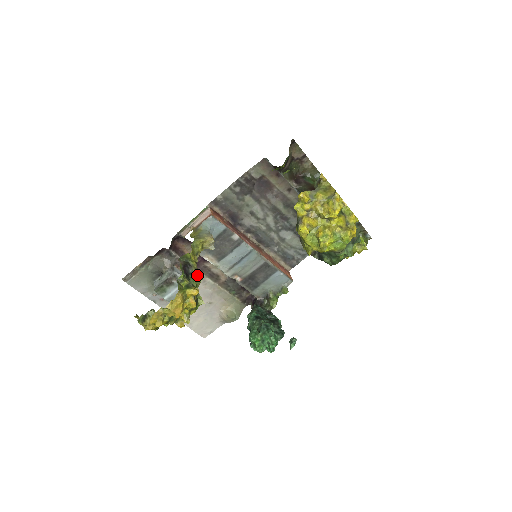
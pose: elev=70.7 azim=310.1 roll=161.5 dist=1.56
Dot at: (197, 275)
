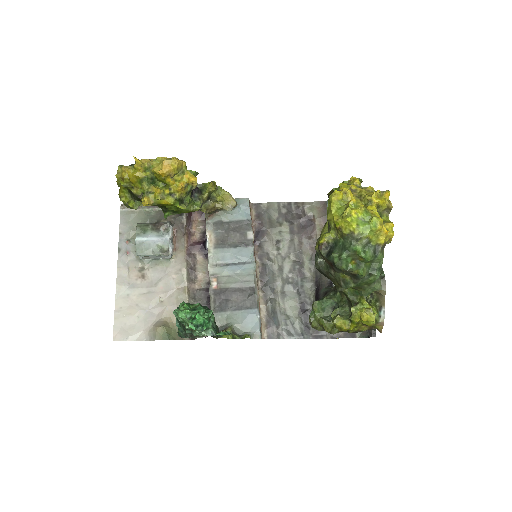
Dot at: (199, 203)
